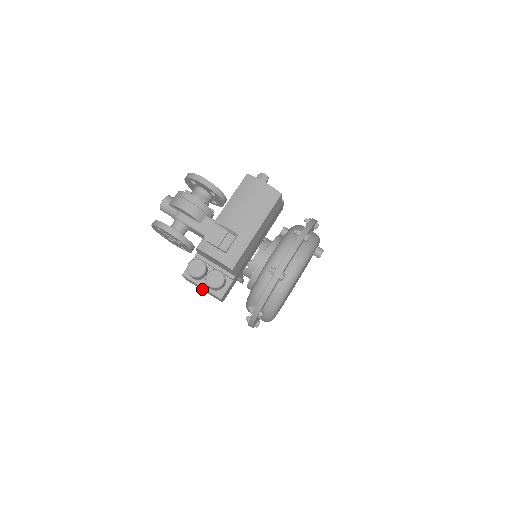
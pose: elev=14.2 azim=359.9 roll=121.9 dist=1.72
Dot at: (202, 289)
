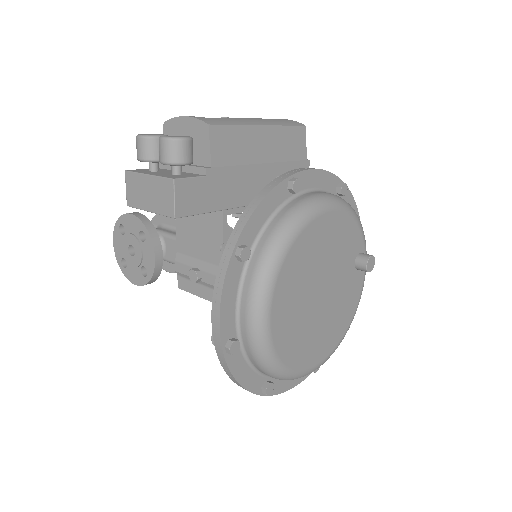
Dot at: (147, 201)
